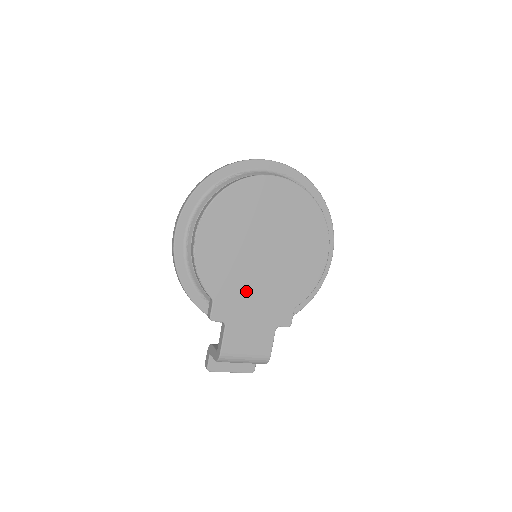
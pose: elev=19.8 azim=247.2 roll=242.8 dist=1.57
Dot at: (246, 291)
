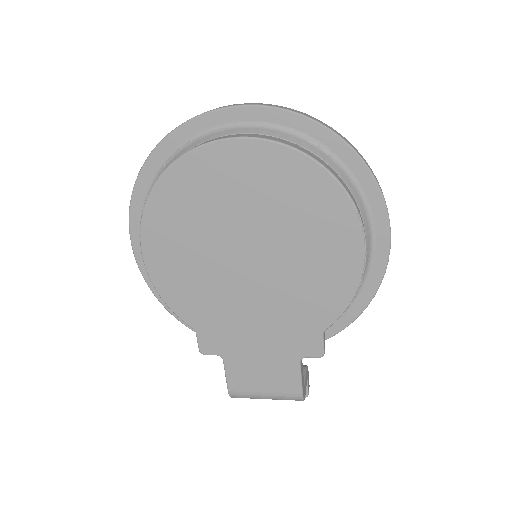
Dot at: (237, 315)
